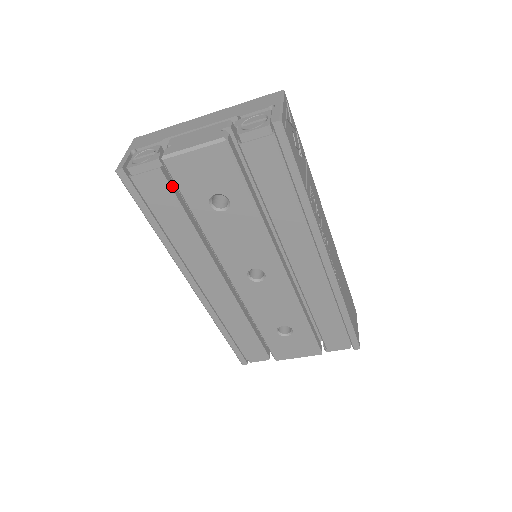
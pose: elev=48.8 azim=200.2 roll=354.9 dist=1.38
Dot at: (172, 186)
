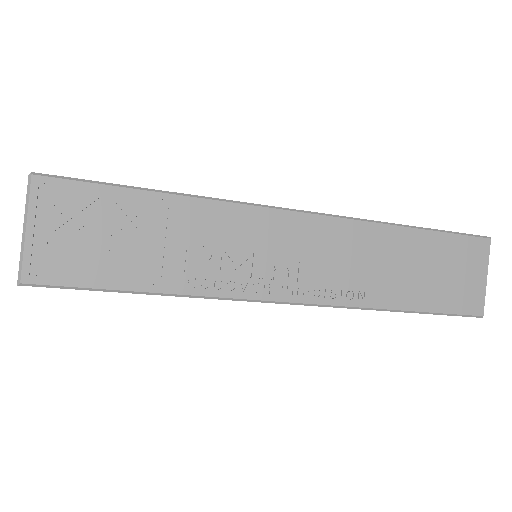
Dot at: occluded
